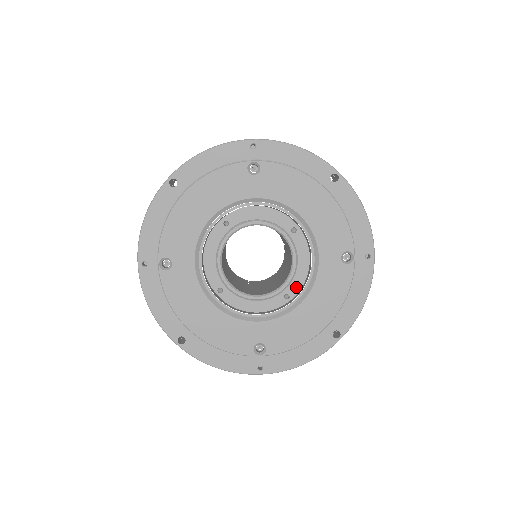
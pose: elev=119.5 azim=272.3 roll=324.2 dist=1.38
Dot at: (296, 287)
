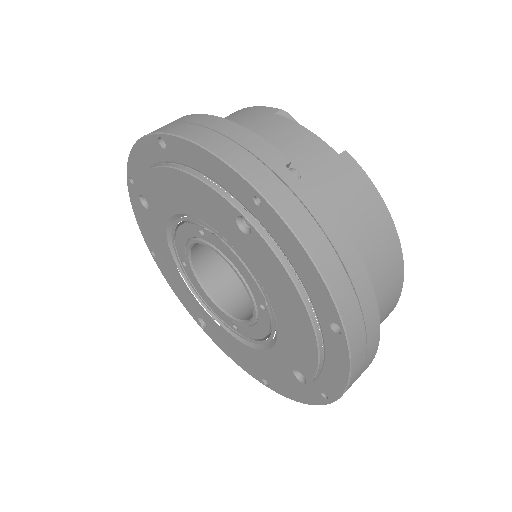
Dot at: (245, 332)
